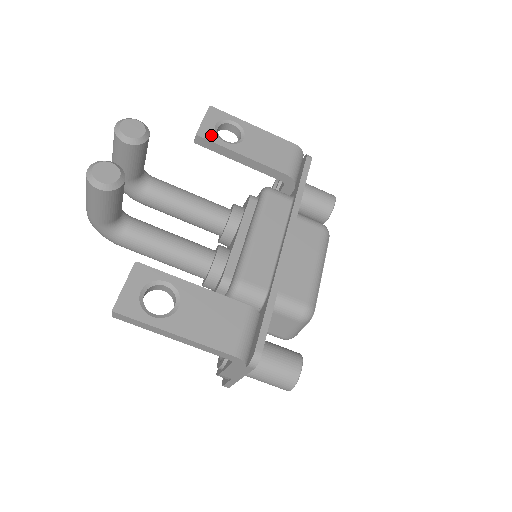
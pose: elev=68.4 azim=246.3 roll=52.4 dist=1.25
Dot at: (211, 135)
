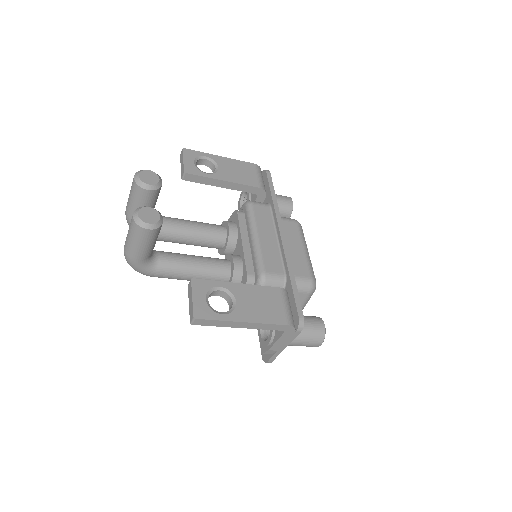
Dot at: (195, 171)
